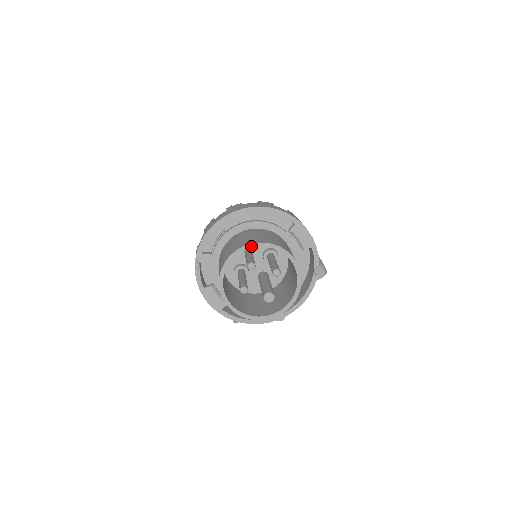
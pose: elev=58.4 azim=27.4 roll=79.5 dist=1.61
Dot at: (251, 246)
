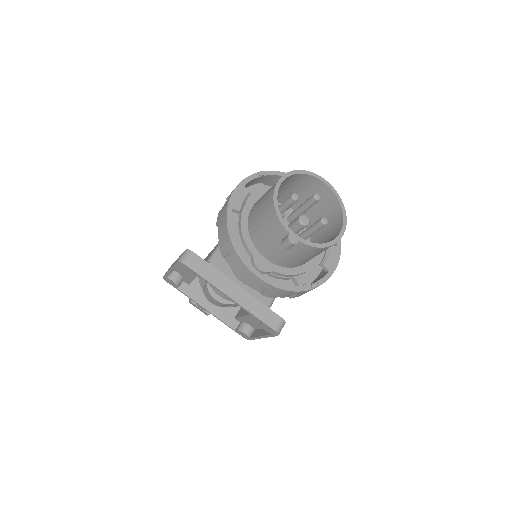
Dot at: (333, 189)
